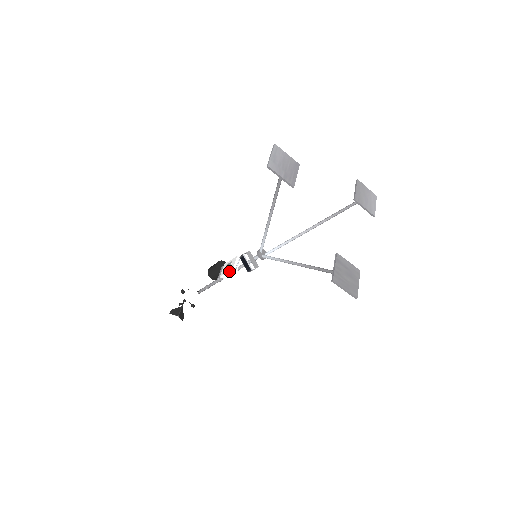
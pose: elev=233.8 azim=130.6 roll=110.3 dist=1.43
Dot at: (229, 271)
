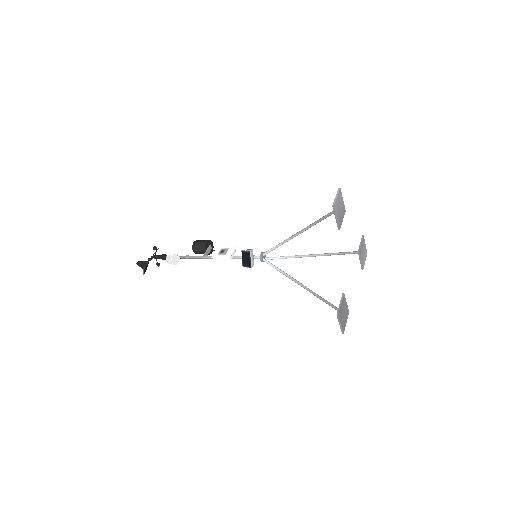
Dot at: (225, 257)
